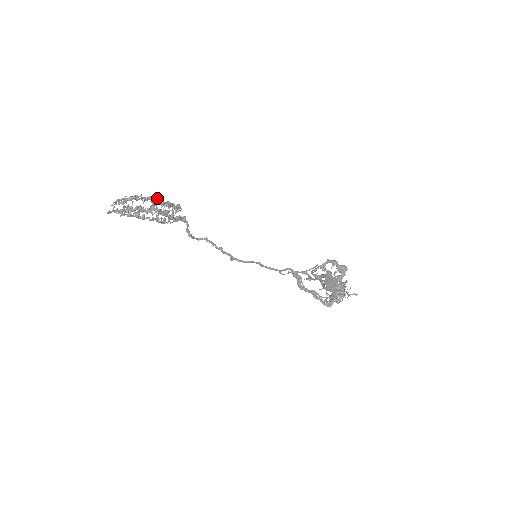
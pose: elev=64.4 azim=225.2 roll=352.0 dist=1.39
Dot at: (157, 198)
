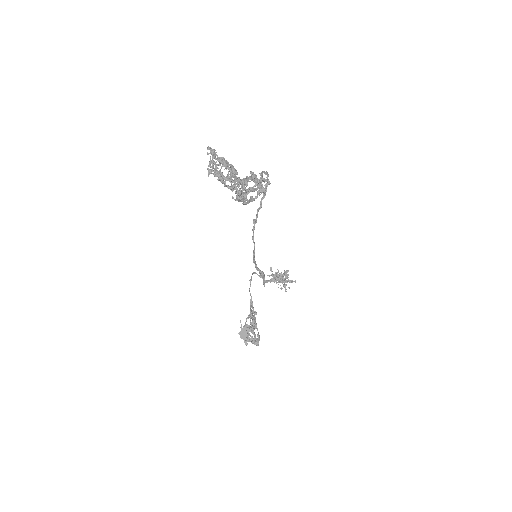
Dot at: occluded
